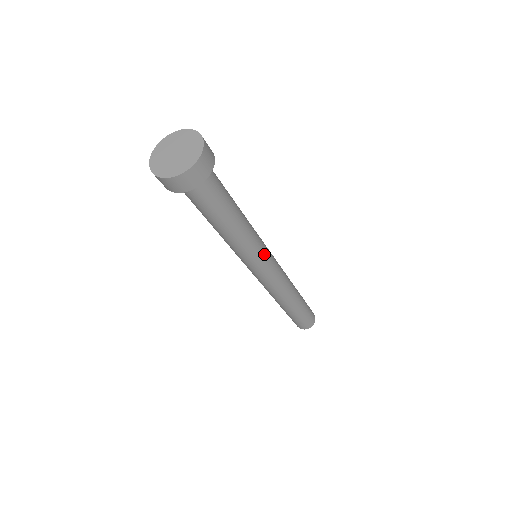
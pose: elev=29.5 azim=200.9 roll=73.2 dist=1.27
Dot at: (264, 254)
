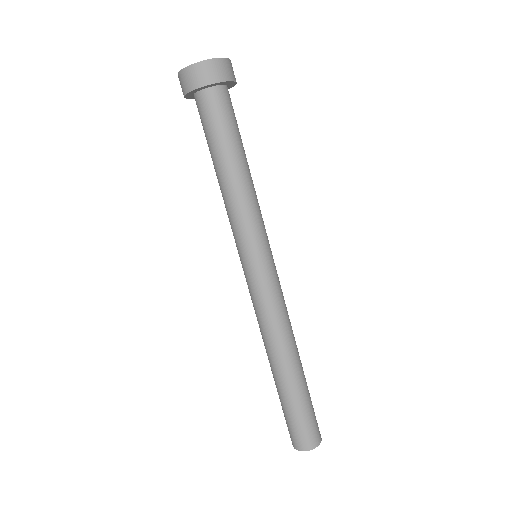
Dot at: (262, 244)
